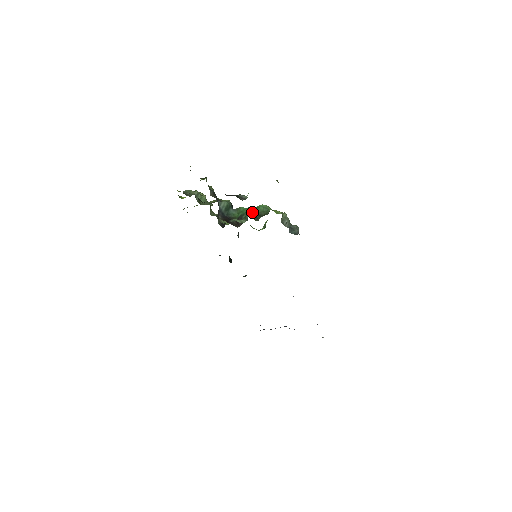
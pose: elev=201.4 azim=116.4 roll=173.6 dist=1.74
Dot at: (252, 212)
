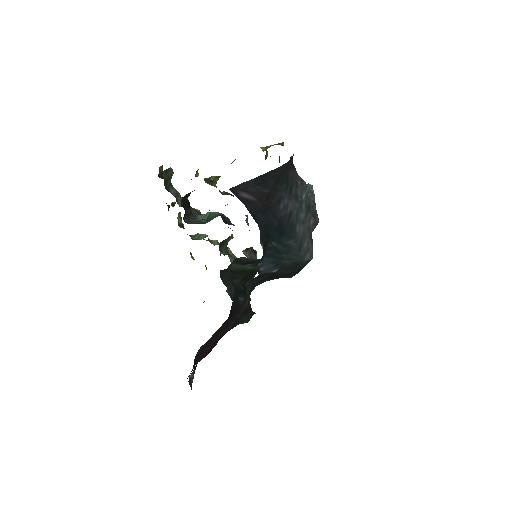
Dot at: (224, 192)
